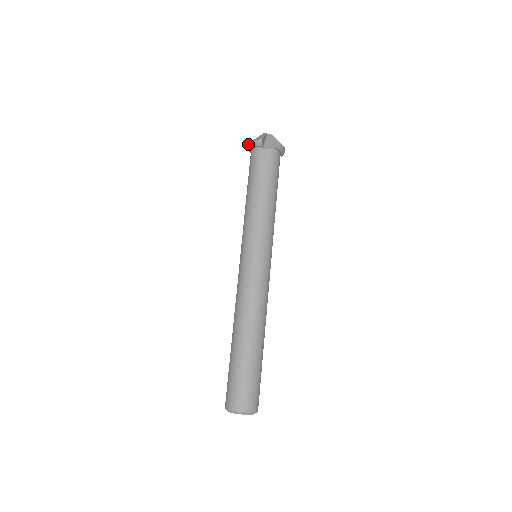
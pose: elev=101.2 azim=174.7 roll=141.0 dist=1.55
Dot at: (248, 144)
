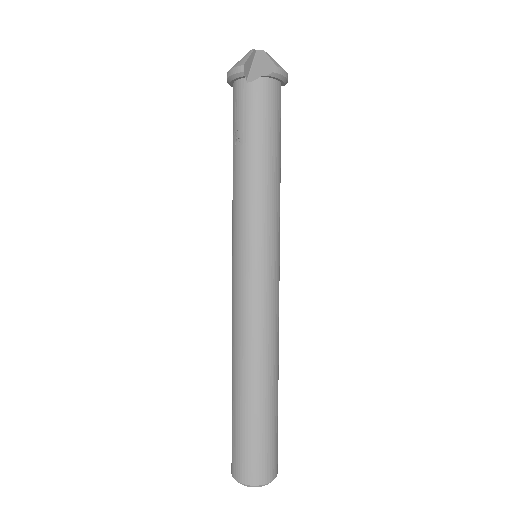
Dot at: occluded
